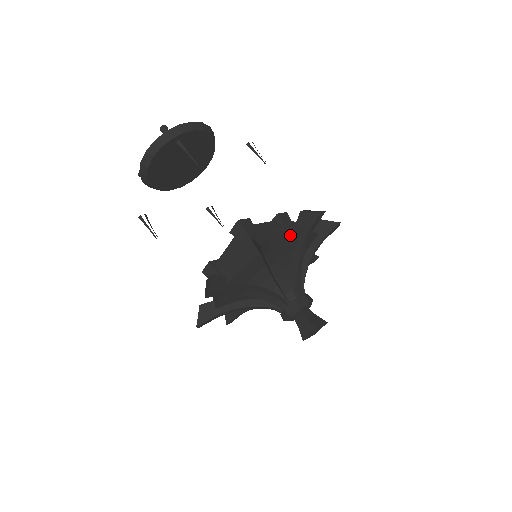
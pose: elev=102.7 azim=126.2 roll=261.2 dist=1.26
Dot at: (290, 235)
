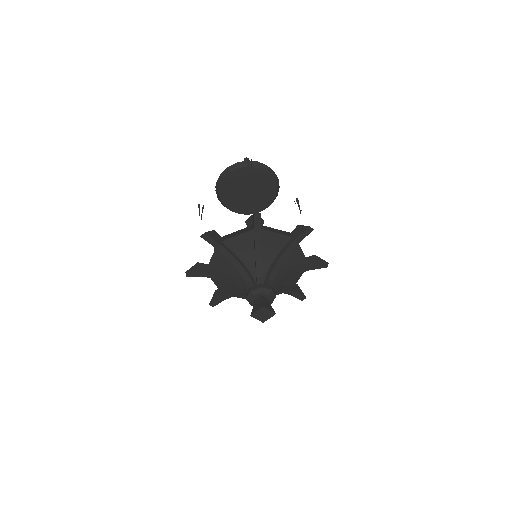
Dot at: (282, 234)
